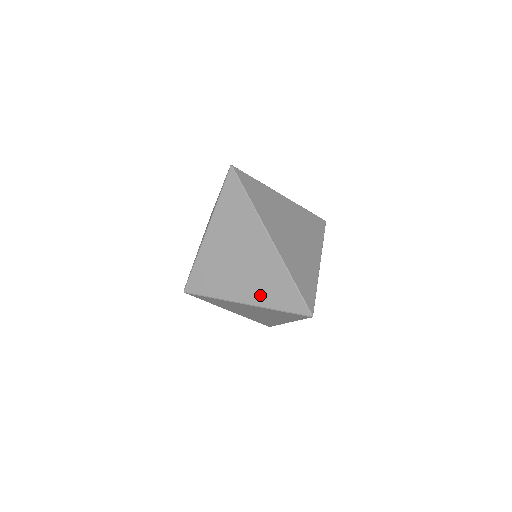
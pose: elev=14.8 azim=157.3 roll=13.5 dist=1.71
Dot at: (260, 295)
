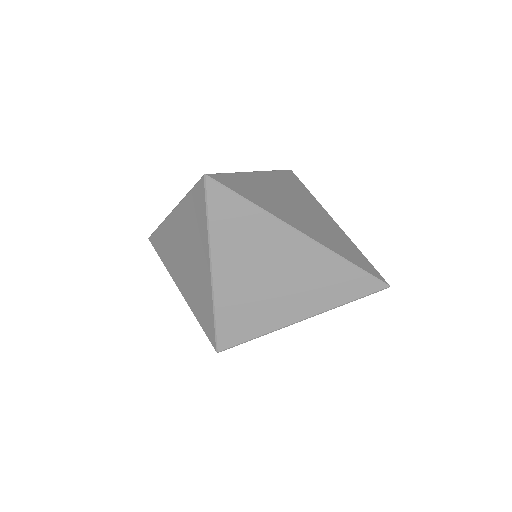
Dot at: (318, 301)
